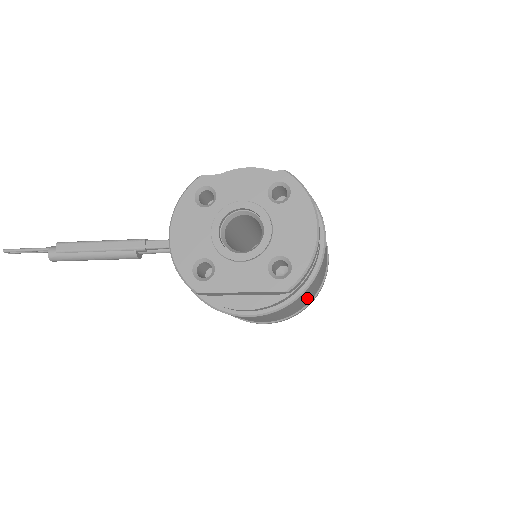
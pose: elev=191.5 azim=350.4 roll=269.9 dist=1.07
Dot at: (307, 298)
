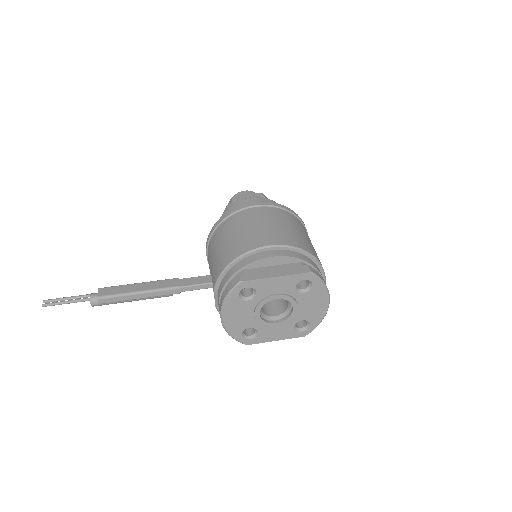
Dot at: occluded
